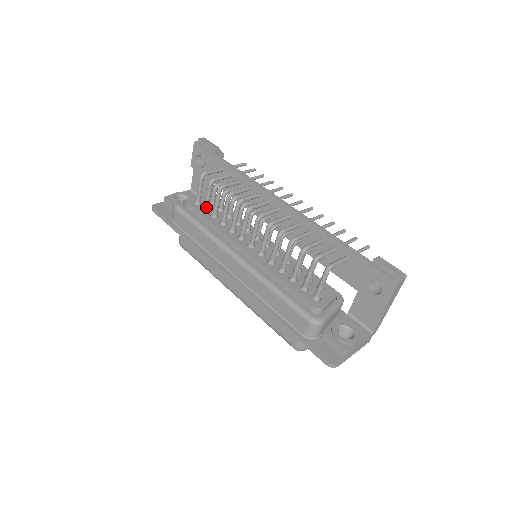
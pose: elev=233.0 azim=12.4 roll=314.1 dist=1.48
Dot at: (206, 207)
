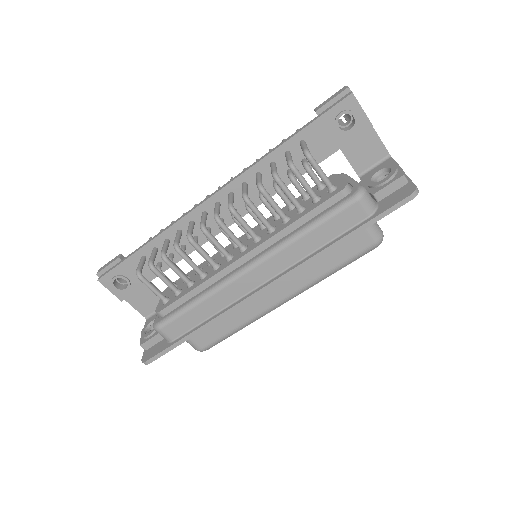
Dot at: (176, 290)
